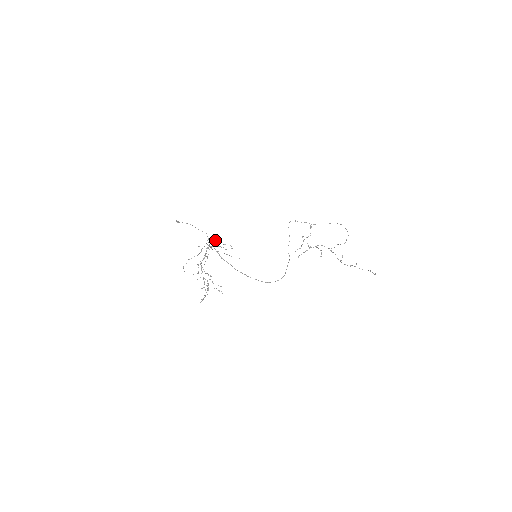
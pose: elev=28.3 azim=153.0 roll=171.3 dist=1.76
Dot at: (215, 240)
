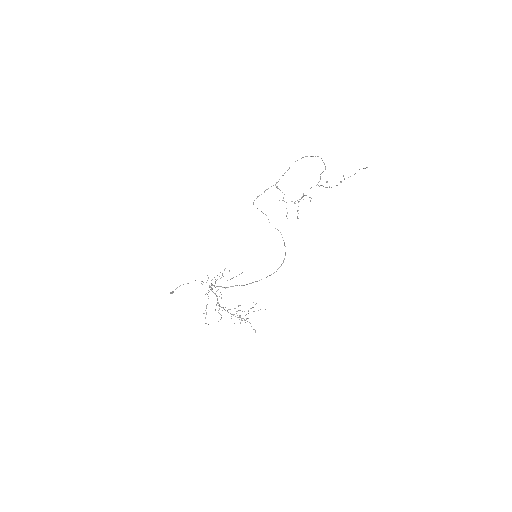
Dot at: occluded
